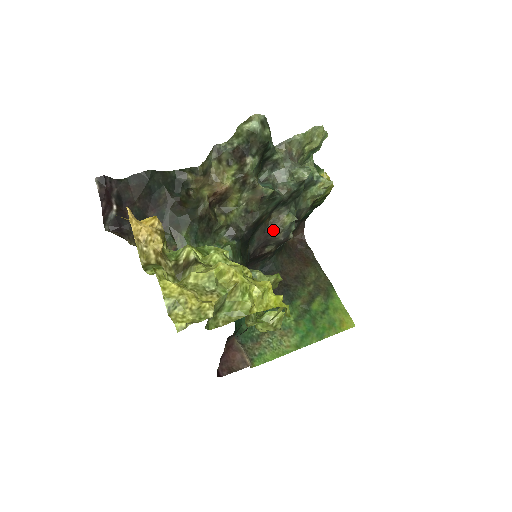
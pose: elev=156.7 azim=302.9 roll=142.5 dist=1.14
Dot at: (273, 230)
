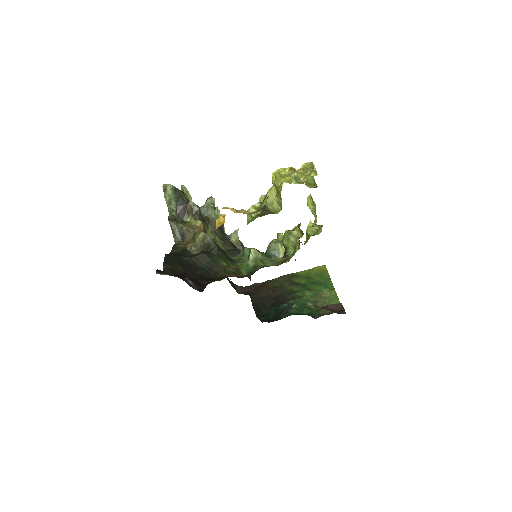
Dot at: occluded
